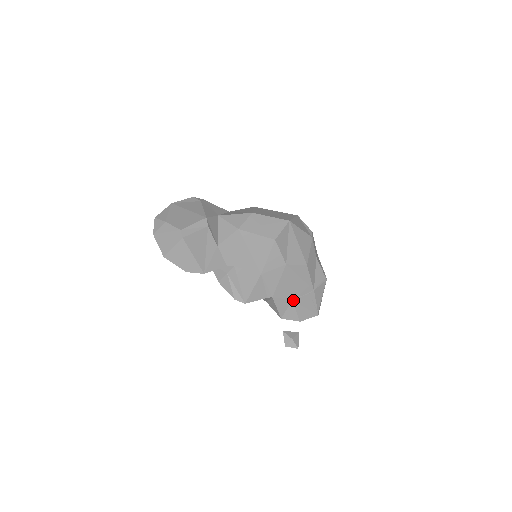
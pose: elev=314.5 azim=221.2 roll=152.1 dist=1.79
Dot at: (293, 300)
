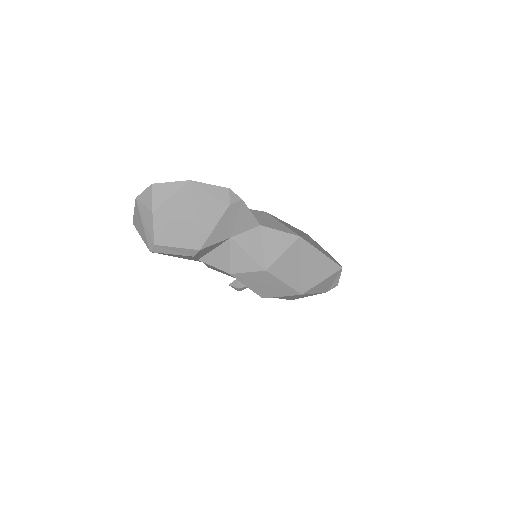
Dot at: occluded
